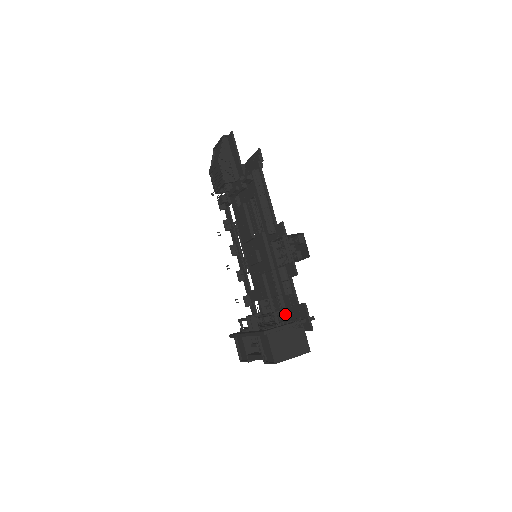
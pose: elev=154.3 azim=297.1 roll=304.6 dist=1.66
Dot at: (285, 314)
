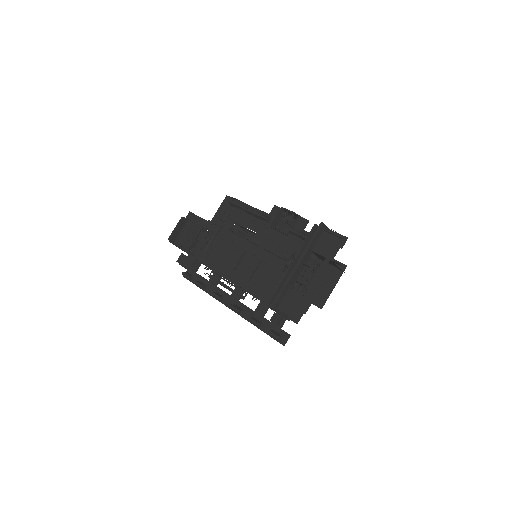
Dot at: (313, 261)
